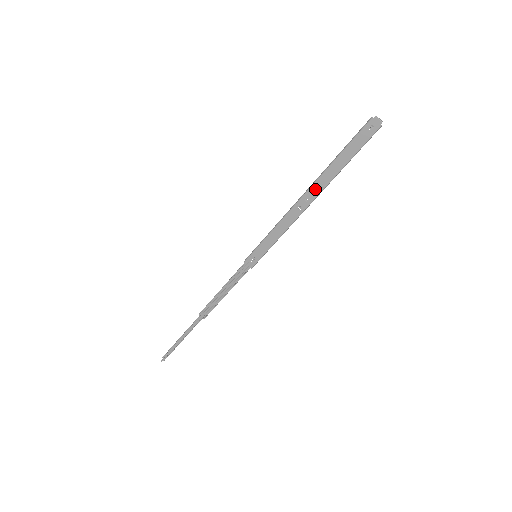
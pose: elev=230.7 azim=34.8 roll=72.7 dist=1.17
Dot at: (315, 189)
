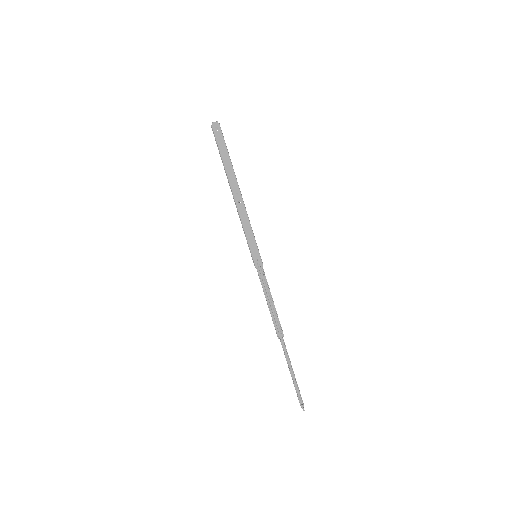
Dot at: (233, 184)
